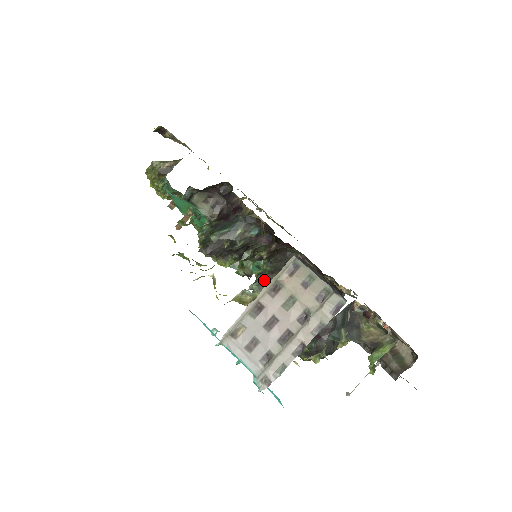
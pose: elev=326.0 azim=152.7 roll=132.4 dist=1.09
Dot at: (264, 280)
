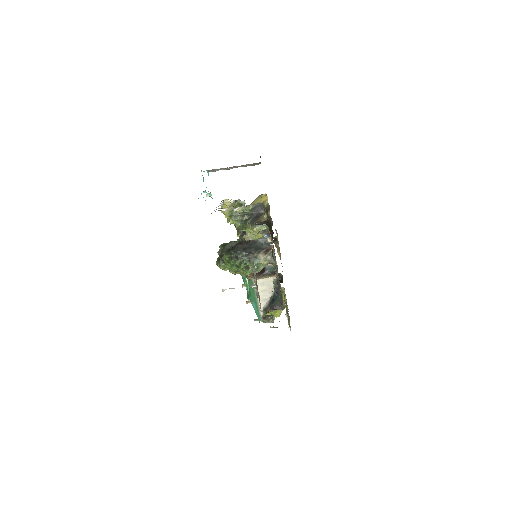
Dot at: occluded
